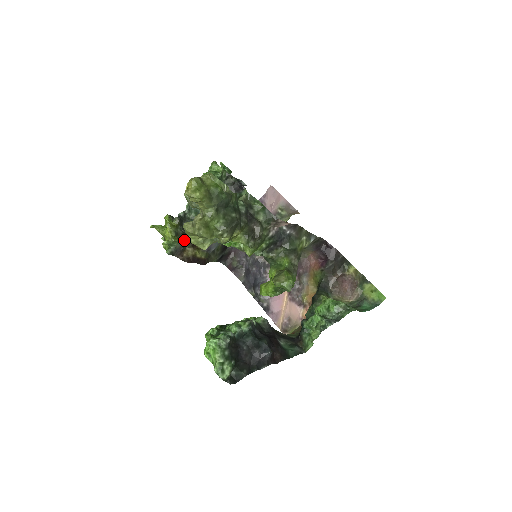
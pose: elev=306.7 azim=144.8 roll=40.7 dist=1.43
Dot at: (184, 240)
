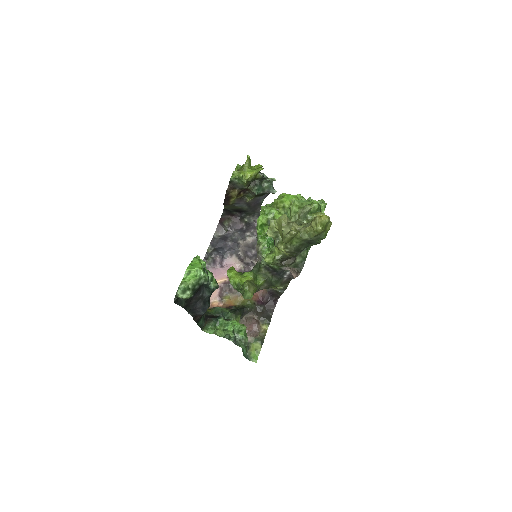
Dot at: (246, 188)
